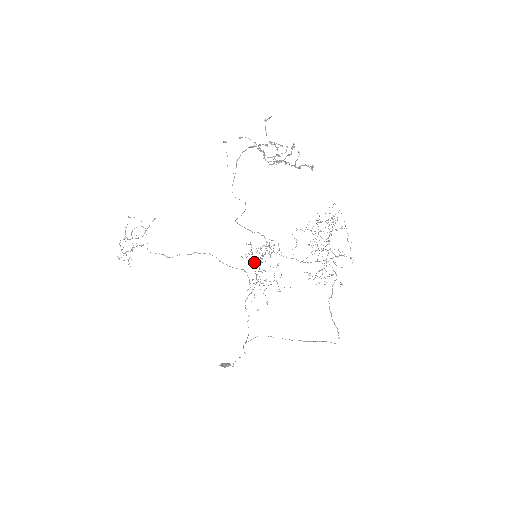
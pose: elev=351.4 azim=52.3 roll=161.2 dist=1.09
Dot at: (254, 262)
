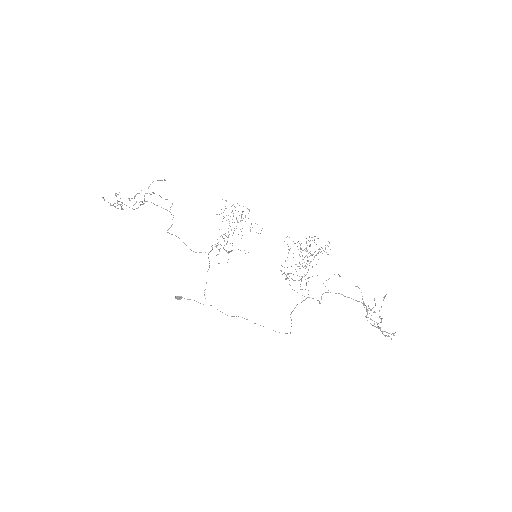
Dot at: occluded
